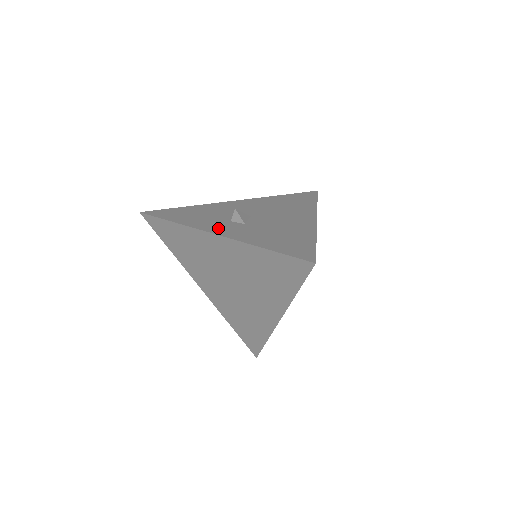
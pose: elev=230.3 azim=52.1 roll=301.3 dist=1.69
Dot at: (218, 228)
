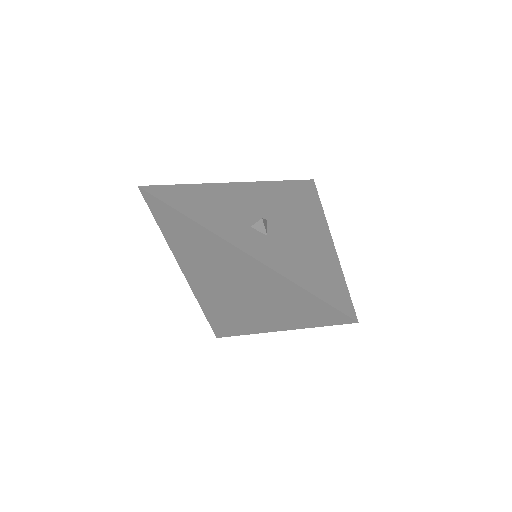
Dot at: (243, 240)
